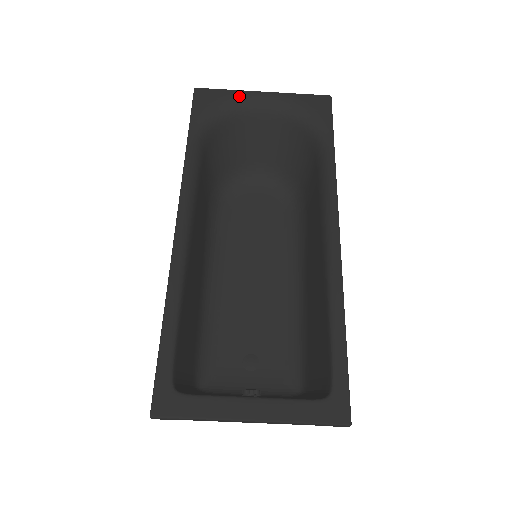
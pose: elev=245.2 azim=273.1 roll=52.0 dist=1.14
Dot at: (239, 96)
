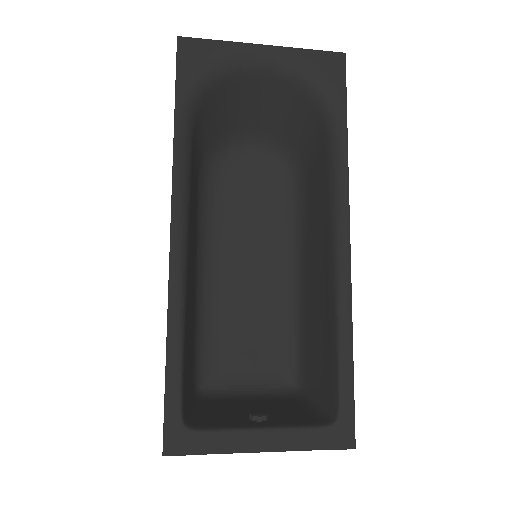
Dot at: (234, 51)
